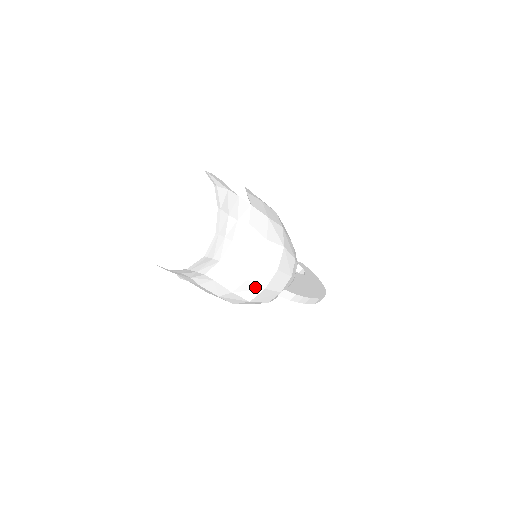
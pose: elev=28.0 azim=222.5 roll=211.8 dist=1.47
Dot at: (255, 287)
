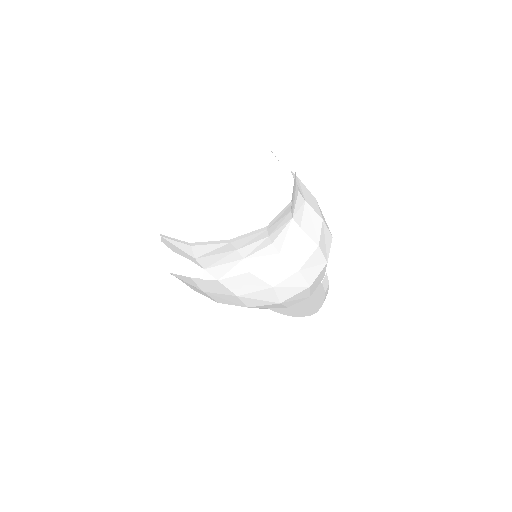
Dot at: (320, 260)
